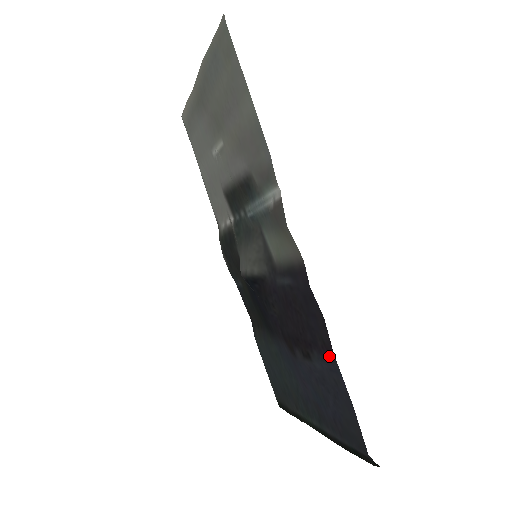
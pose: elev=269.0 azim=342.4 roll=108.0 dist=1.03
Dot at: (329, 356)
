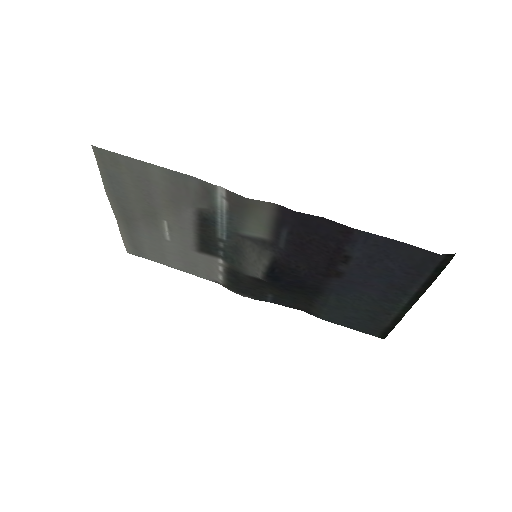
Dot at: (353, 235)
